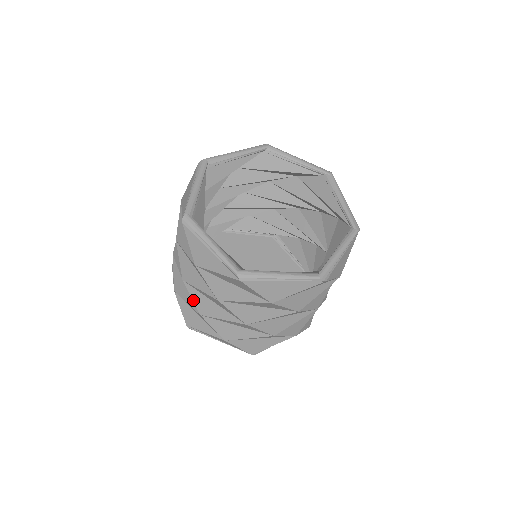
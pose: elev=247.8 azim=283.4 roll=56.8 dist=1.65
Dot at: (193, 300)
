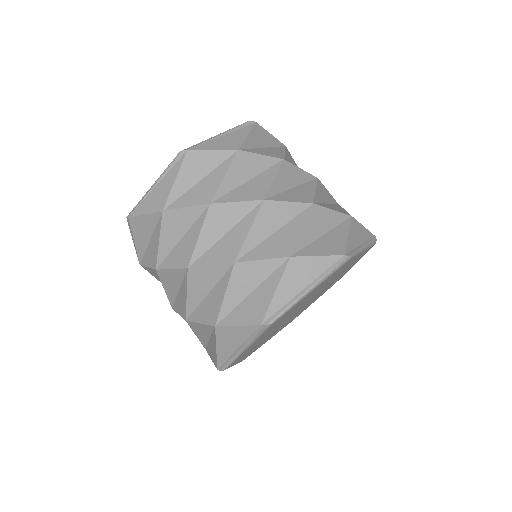
Dot at: (214, 264)
